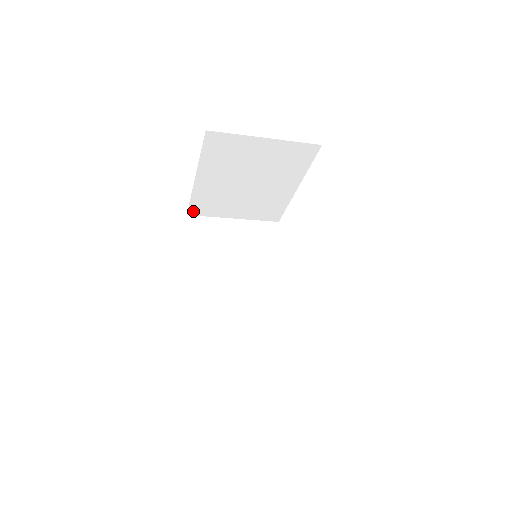
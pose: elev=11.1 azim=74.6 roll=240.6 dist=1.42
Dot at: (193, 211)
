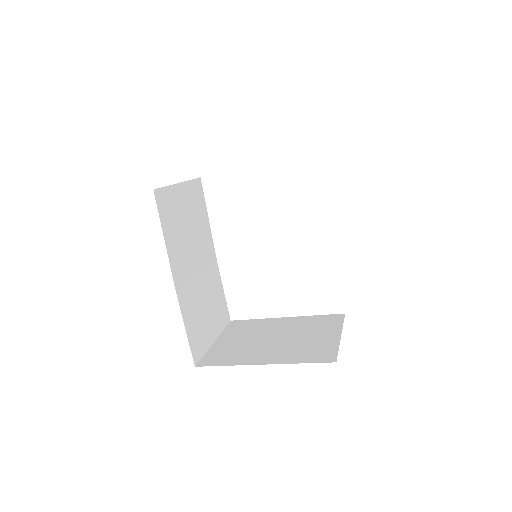
Dot at: occluded
